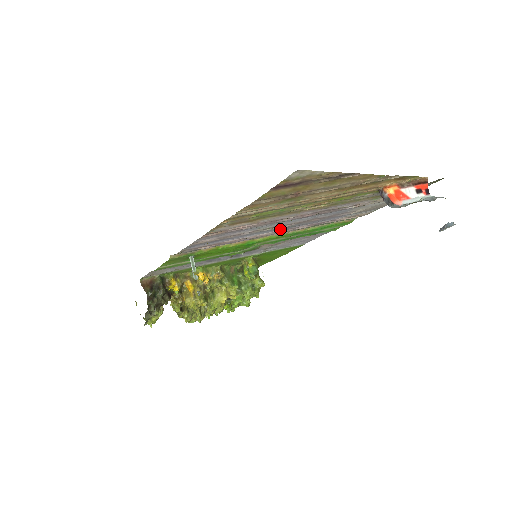
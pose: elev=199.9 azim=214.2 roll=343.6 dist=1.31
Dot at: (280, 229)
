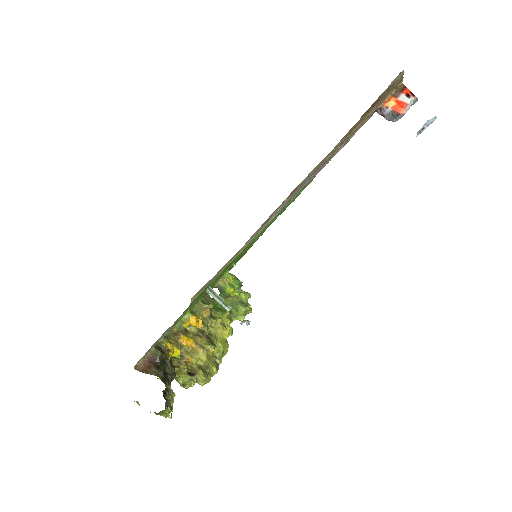
Dot at: occluded
